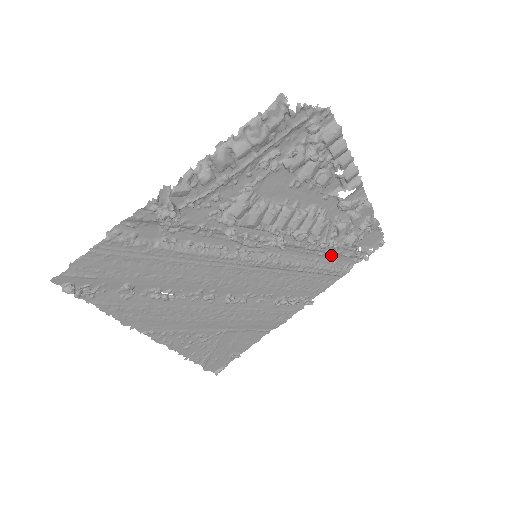
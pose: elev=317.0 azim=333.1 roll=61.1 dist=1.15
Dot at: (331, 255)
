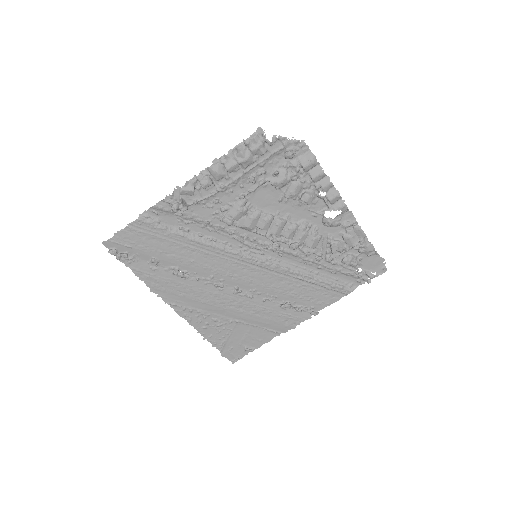
Dot at: (331, 271)
